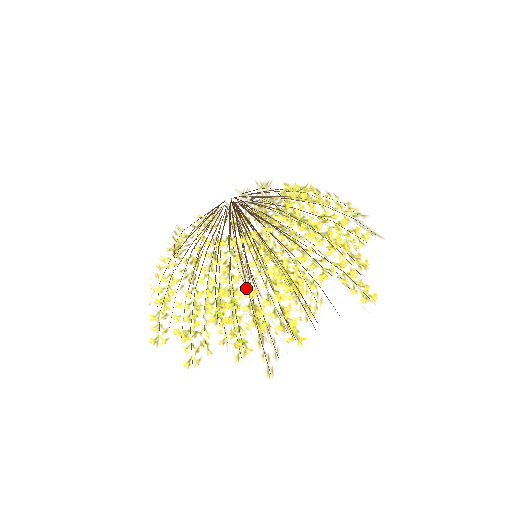
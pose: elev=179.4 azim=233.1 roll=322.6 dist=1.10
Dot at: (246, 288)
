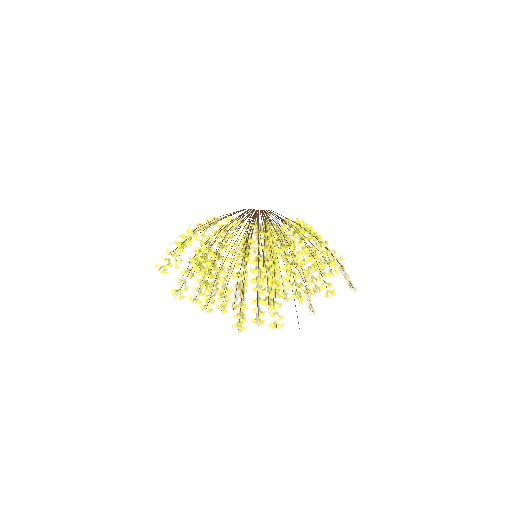
Dot at: (209, 243)
